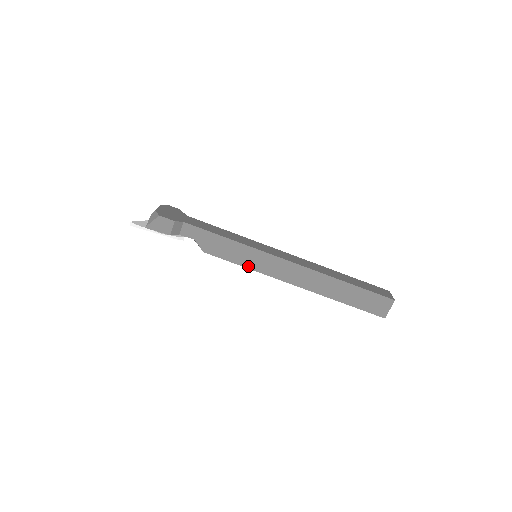
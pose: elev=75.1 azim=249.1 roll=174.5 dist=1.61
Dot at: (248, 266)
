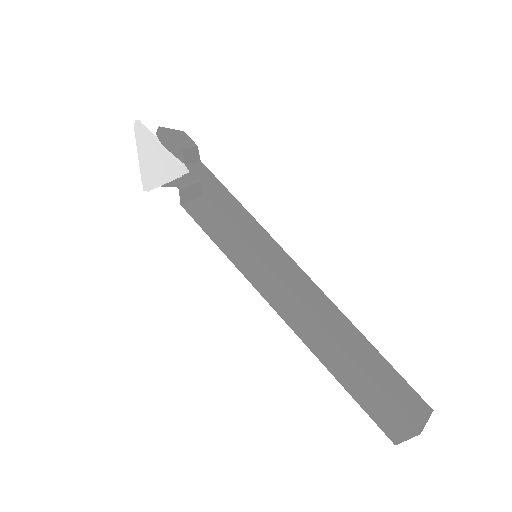
Dot at: (251, 245)
